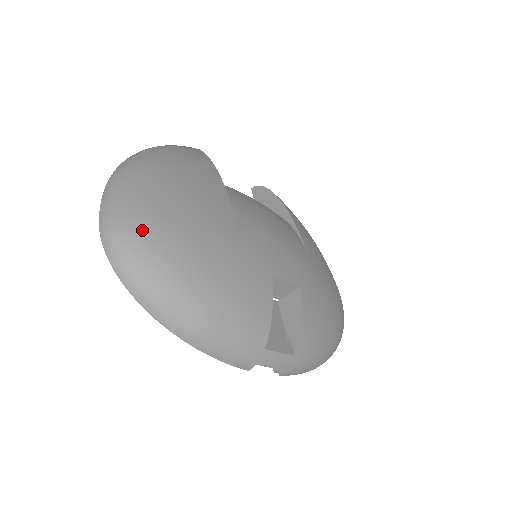
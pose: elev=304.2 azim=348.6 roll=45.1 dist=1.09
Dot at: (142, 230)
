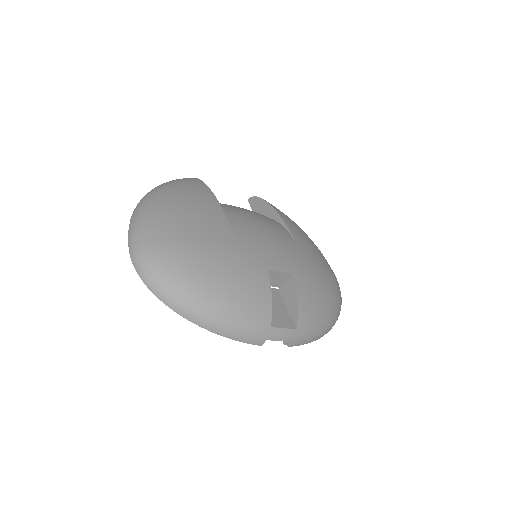
Dot at: (161, 253)
